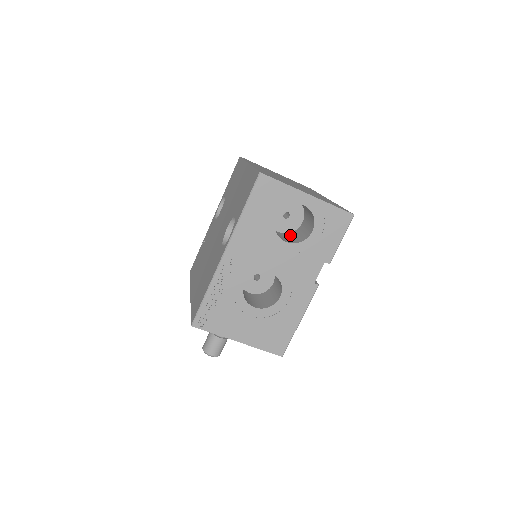
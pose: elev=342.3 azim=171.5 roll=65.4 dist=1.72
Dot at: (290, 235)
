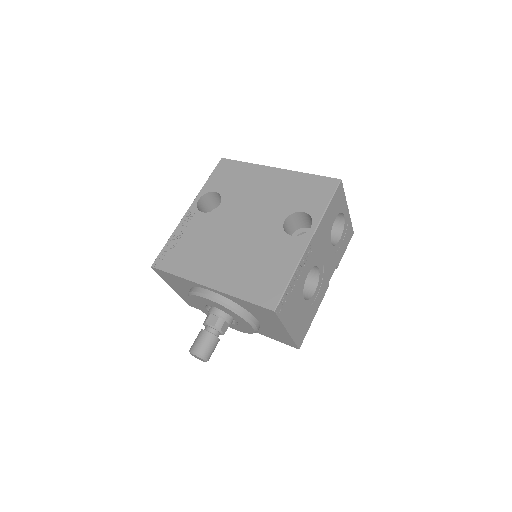
Dot at: occluded
